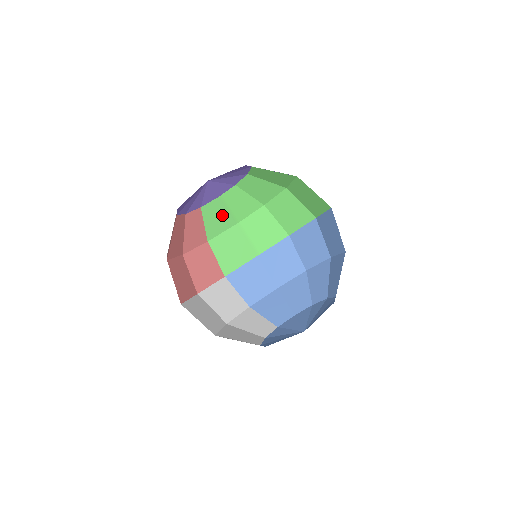
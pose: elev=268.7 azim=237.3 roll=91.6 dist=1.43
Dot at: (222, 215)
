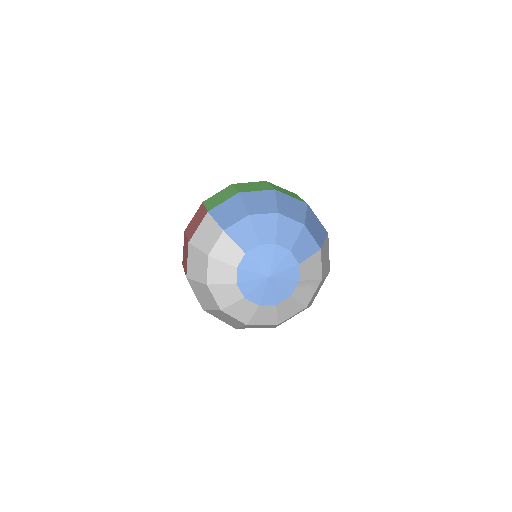
Dot at: occluded
